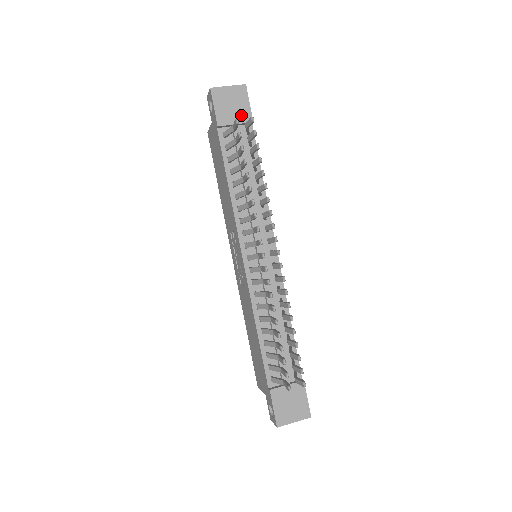
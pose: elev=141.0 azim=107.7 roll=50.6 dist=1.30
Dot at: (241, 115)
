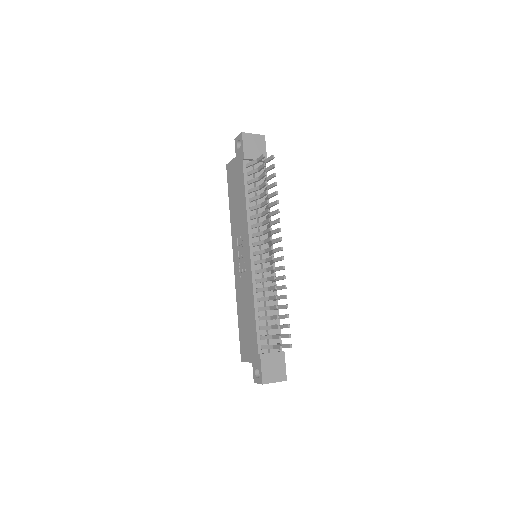
Dot at: (260, 155)
